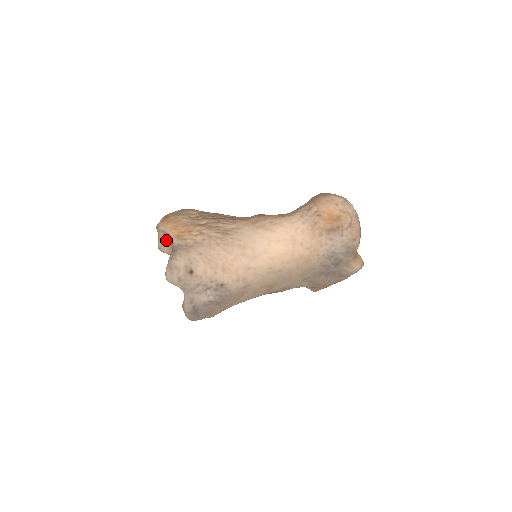
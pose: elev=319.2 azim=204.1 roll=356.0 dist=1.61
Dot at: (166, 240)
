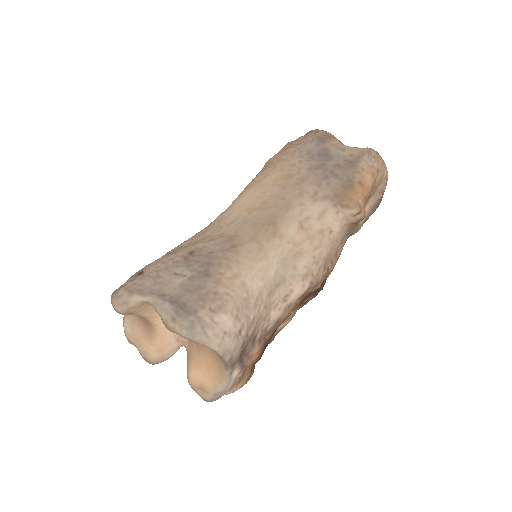
Dot at: (138, 331)
